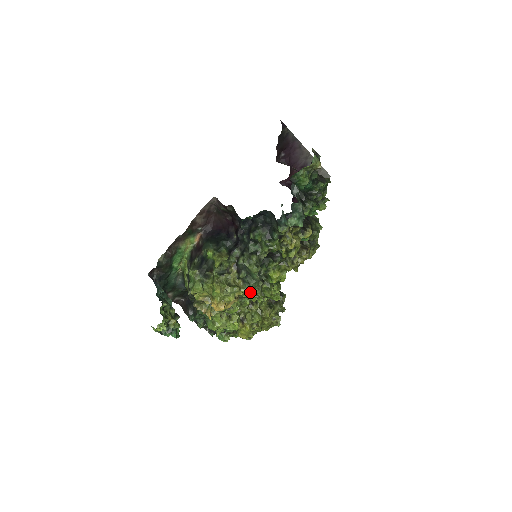
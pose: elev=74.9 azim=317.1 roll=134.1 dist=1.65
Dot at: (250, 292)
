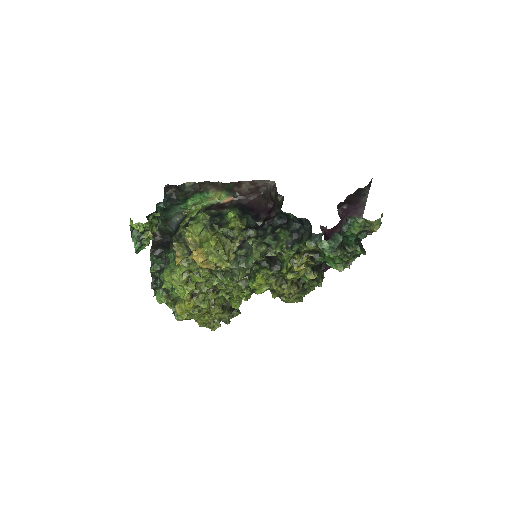
Dot at: (229, 274)
